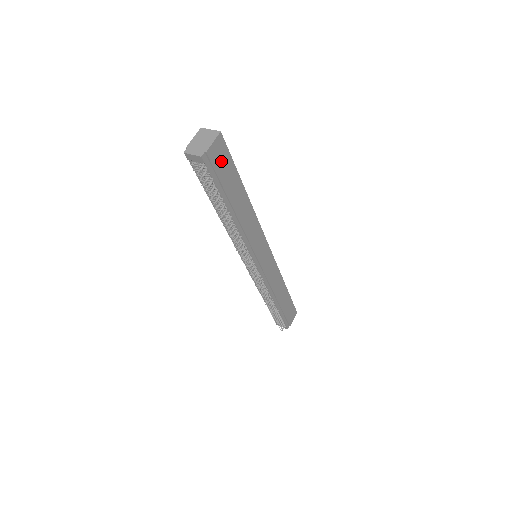
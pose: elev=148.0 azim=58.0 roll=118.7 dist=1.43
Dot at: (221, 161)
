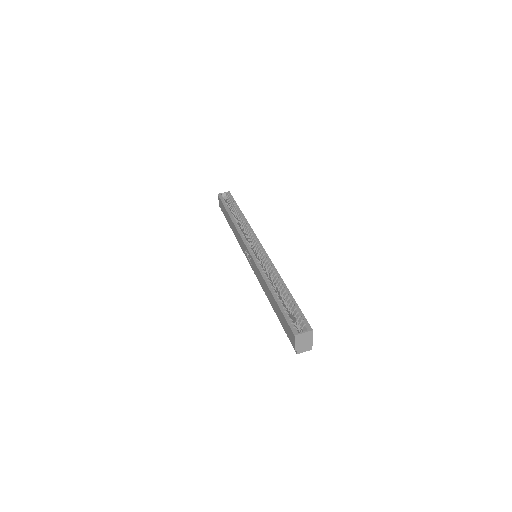
Dot at: occluded
